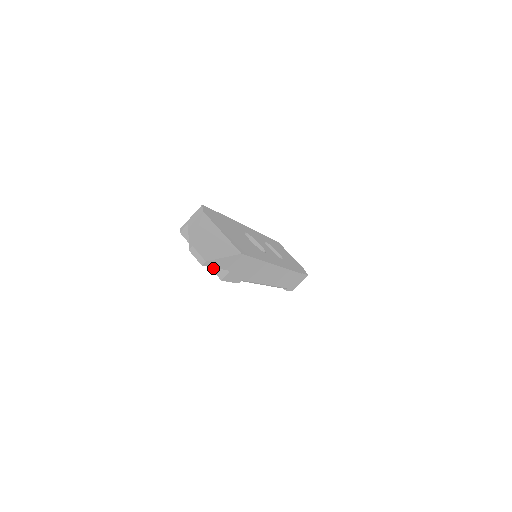
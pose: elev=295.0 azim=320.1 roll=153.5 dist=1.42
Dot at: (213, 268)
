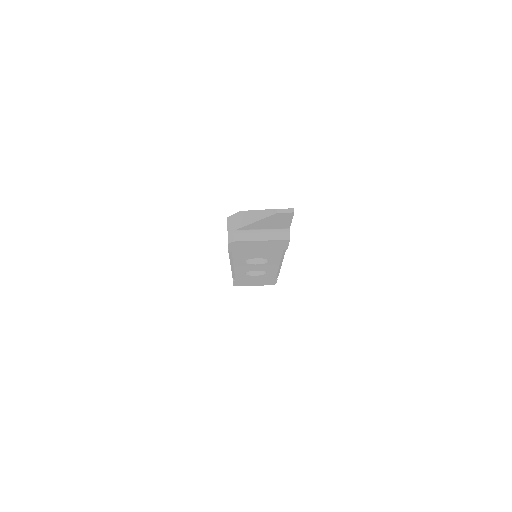
Dot at: (278, 238)
